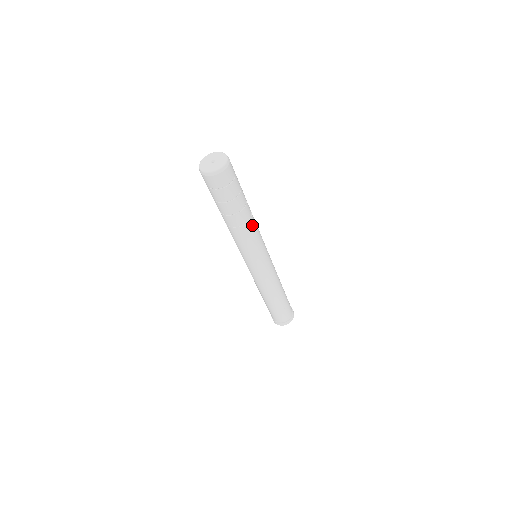
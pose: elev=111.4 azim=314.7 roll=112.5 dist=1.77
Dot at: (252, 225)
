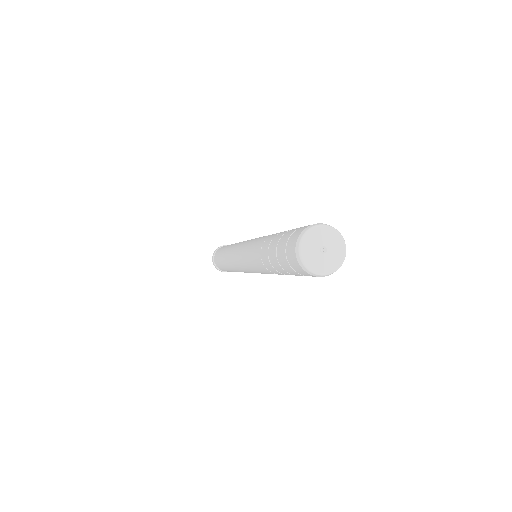
Dot at: occluded
